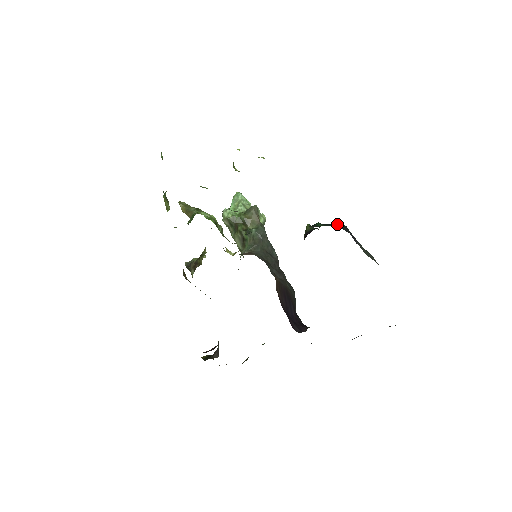
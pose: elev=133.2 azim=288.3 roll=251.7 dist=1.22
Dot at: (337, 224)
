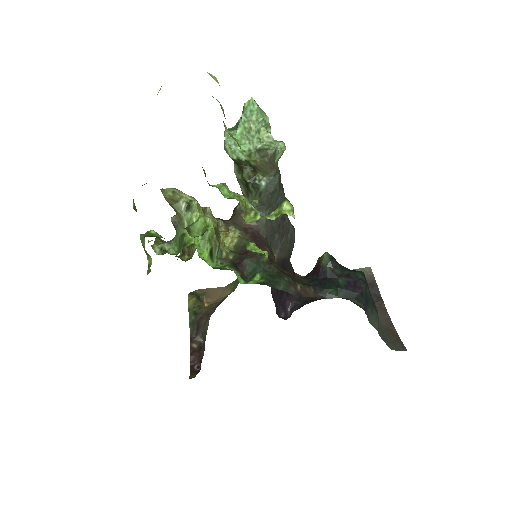
Dot at: (355, 292)
